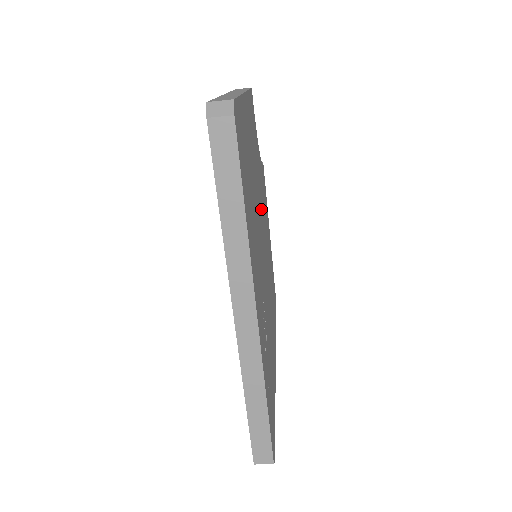
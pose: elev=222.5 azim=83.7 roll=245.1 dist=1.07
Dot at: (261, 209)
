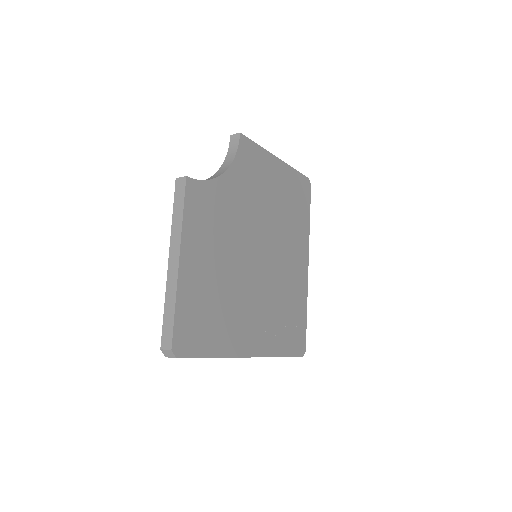
Dot at: (245, 230)
